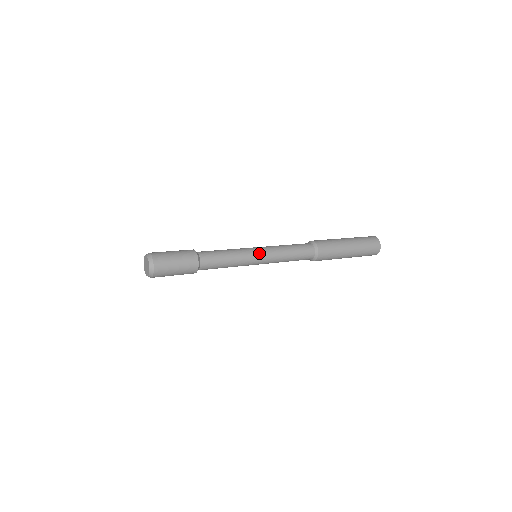
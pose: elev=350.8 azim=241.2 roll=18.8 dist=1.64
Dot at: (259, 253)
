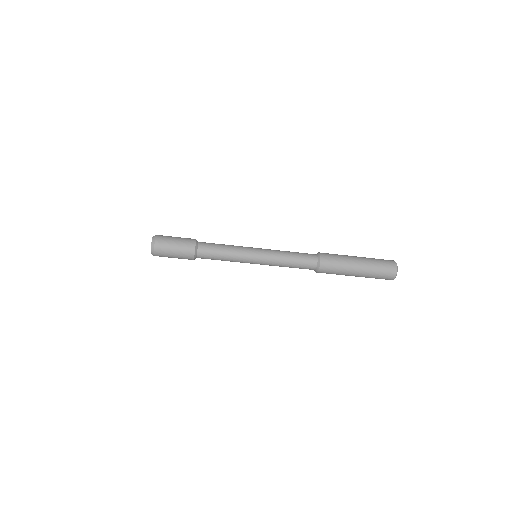
Dot at: (256, 249)
